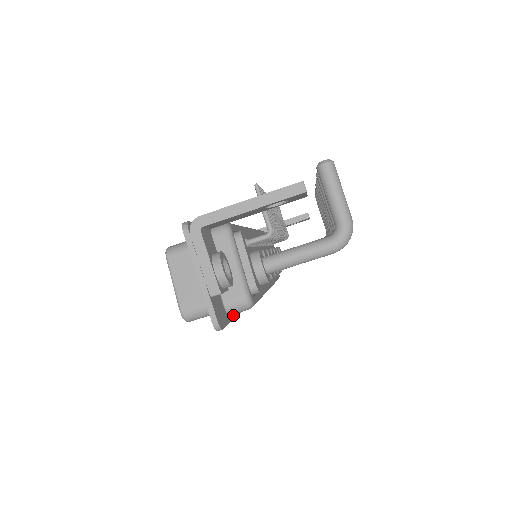
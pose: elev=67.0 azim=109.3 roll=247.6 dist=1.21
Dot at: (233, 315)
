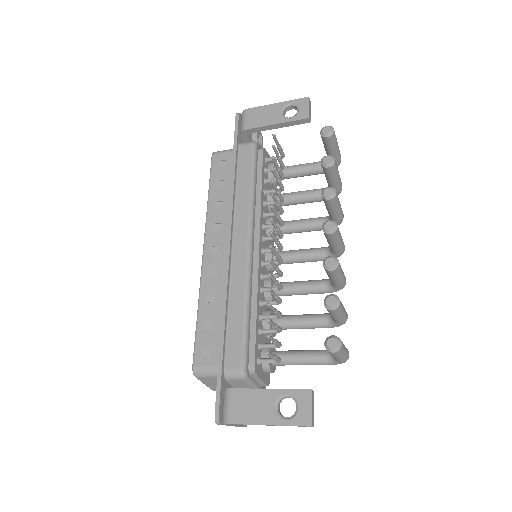
Dot at: occluded
